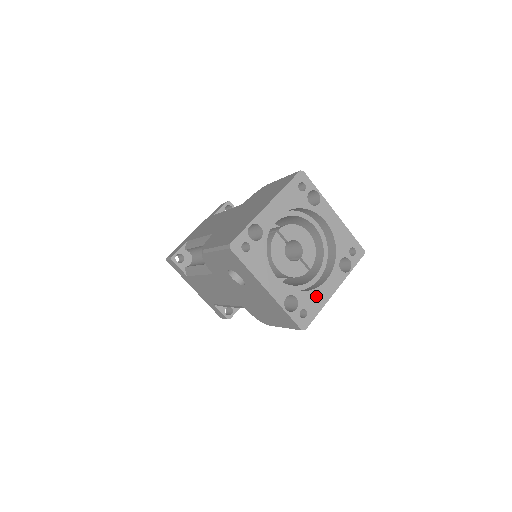
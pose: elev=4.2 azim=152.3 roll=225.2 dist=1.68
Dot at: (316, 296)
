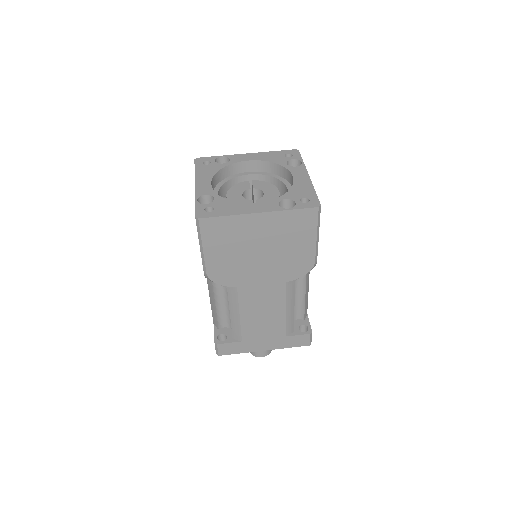
Dot at: (234, 206)
